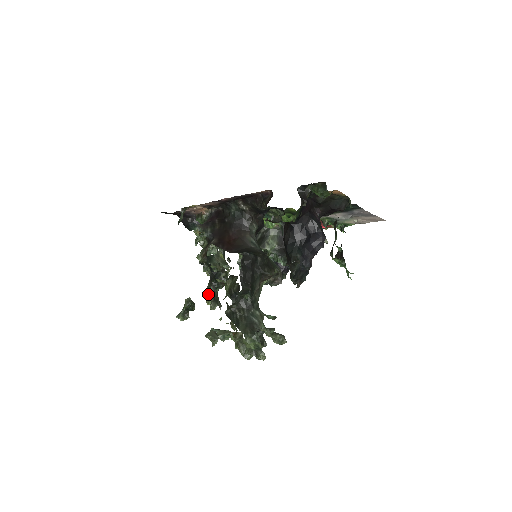
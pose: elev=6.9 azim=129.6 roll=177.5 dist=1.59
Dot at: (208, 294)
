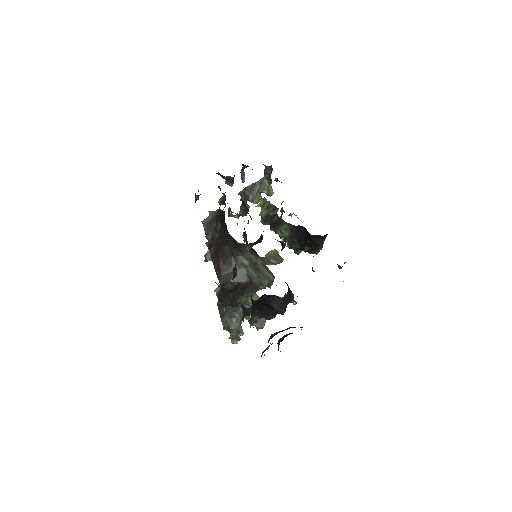
Dot at: occluded
